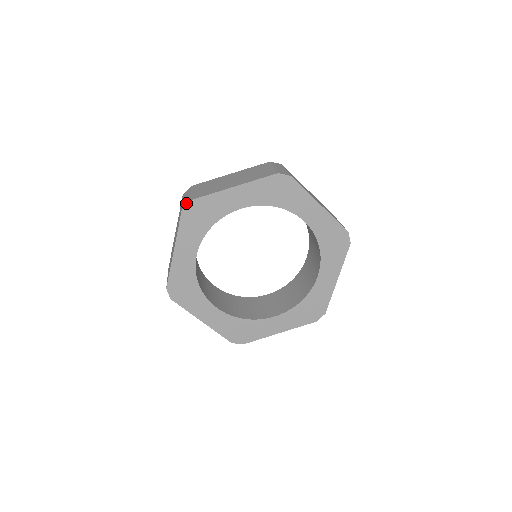
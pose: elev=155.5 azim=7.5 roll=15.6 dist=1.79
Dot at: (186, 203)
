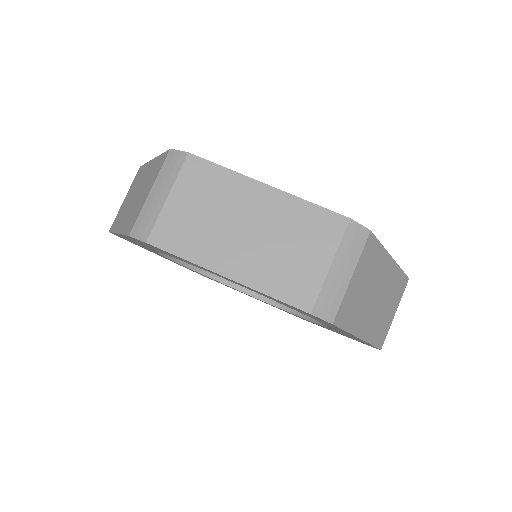
Dot at: (140, 231)
